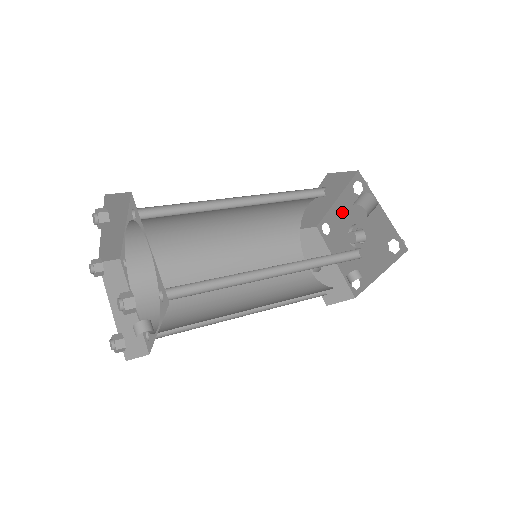
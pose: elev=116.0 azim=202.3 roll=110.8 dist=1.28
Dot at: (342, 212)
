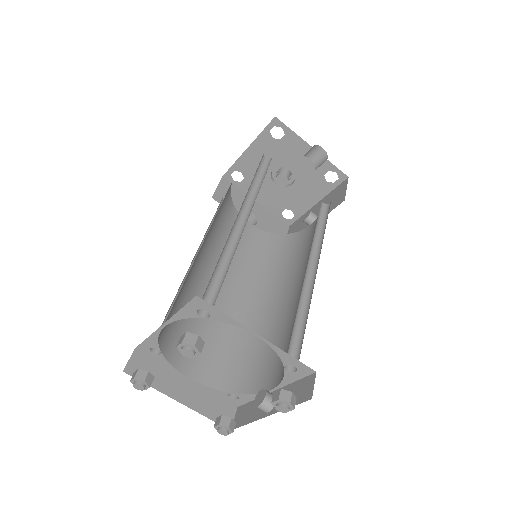
Dot at: (258, 158)
